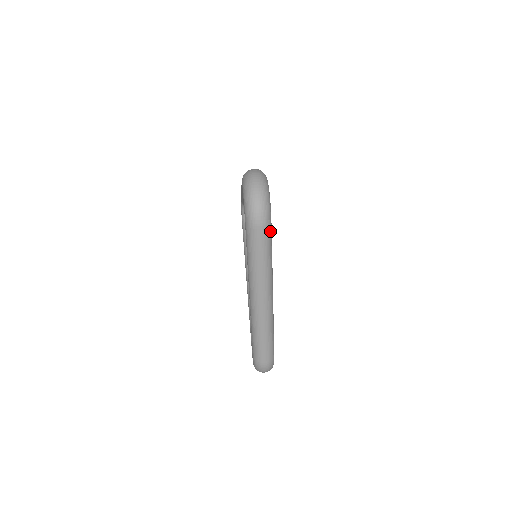
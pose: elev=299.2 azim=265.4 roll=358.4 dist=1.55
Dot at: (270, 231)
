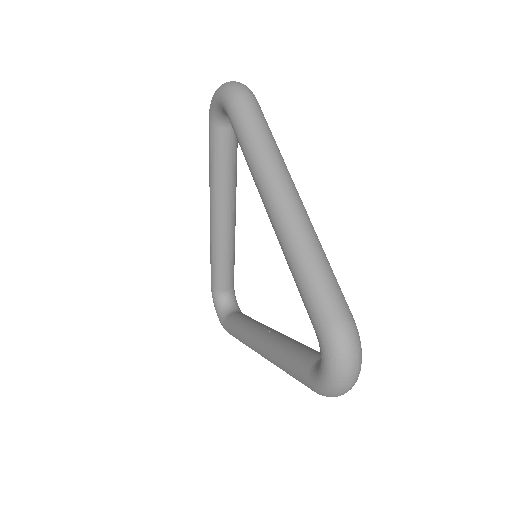
Dot at: (261, 110)
